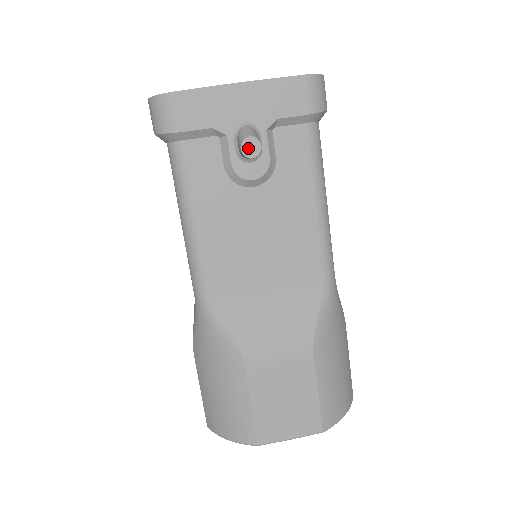
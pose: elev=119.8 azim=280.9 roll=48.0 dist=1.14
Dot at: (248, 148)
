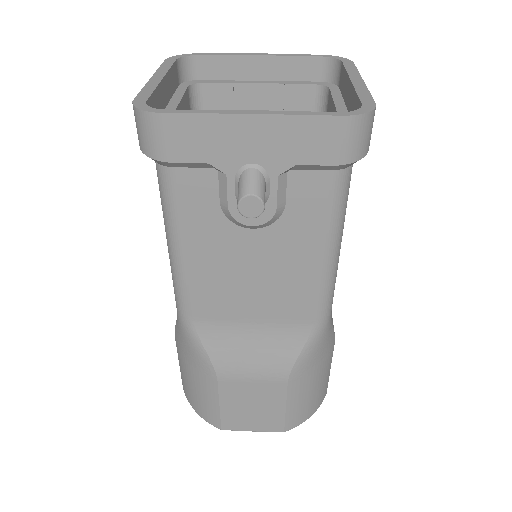
Dot at: (247, 207)
